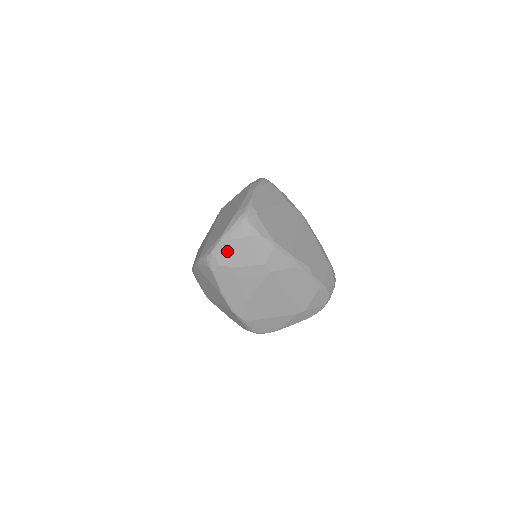
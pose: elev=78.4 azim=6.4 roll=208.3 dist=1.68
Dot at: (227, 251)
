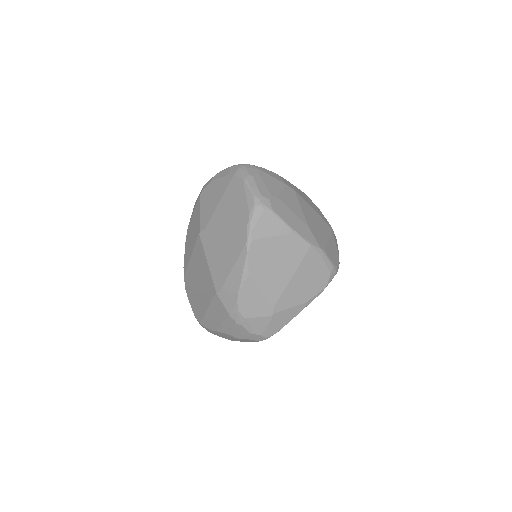
Dot at: (261, 186)
